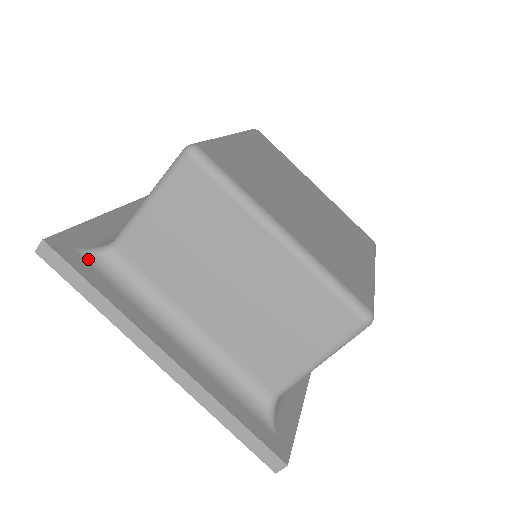
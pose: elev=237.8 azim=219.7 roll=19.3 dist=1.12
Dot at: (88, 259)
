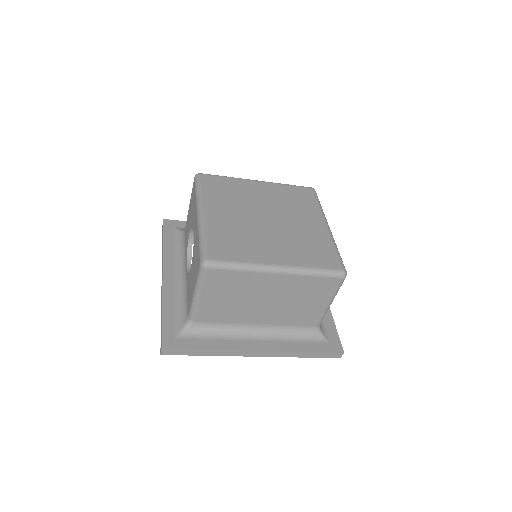
Dot at: (185, 337)
